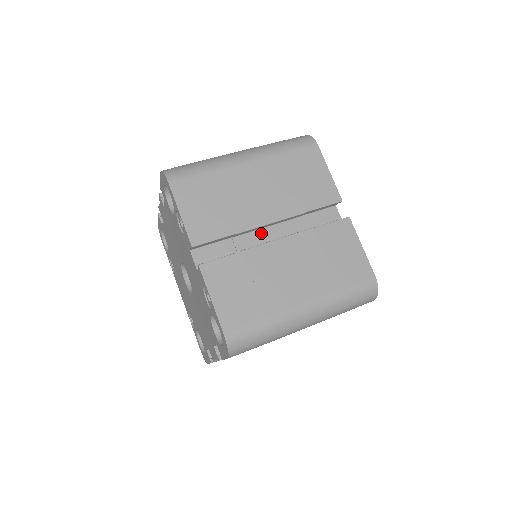
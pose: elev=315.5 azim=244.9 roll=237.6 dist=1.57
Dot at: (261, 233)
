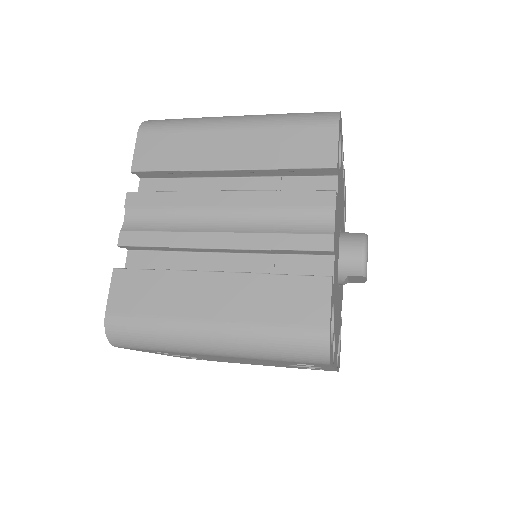
Dot at: occluded
